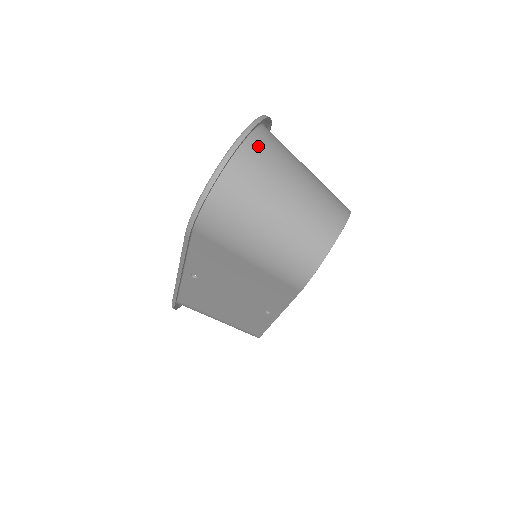
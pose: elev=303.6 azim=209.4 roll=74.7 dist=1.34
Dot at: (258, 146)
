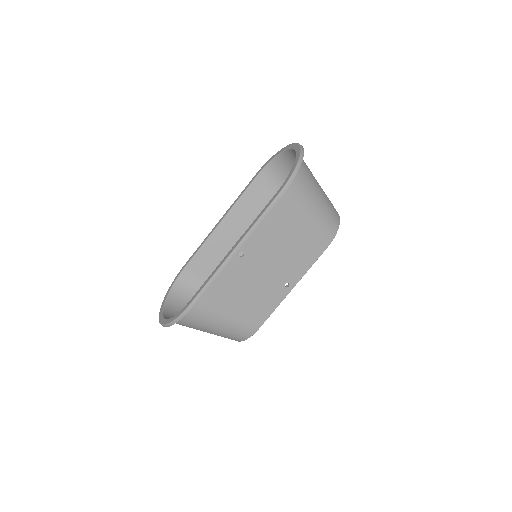
Dot at: occluded
